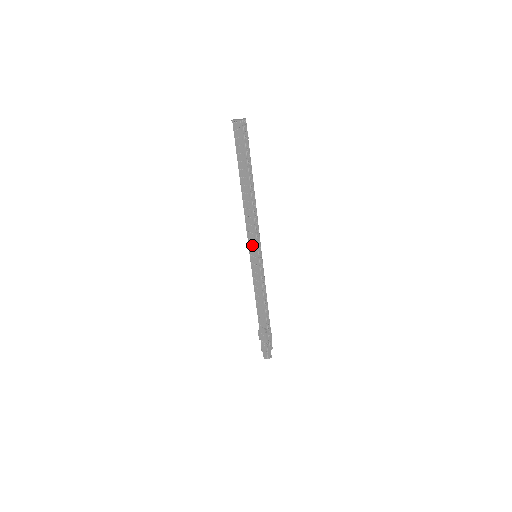
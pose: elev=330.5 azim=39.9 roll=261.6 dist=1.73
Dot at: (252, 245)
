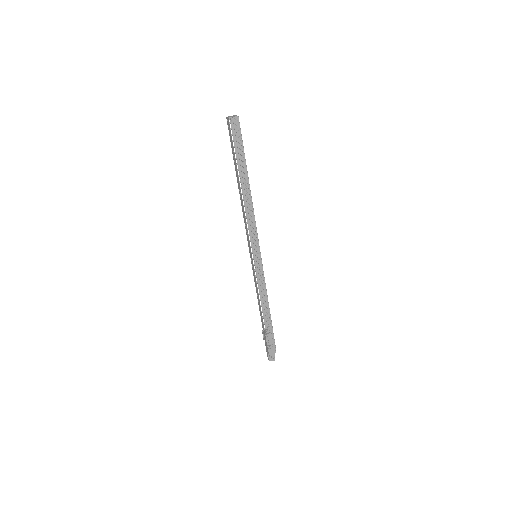
Dot at: (249, 244)
